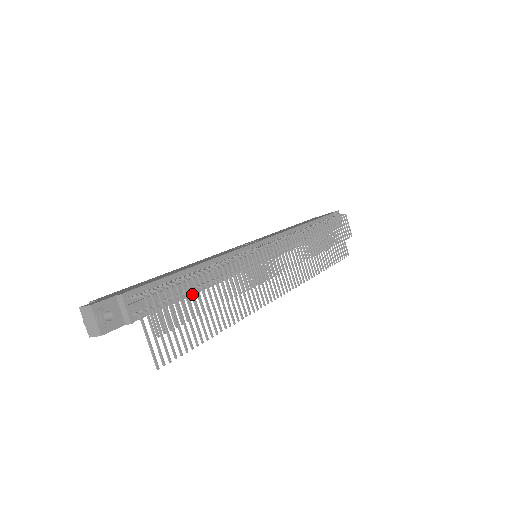
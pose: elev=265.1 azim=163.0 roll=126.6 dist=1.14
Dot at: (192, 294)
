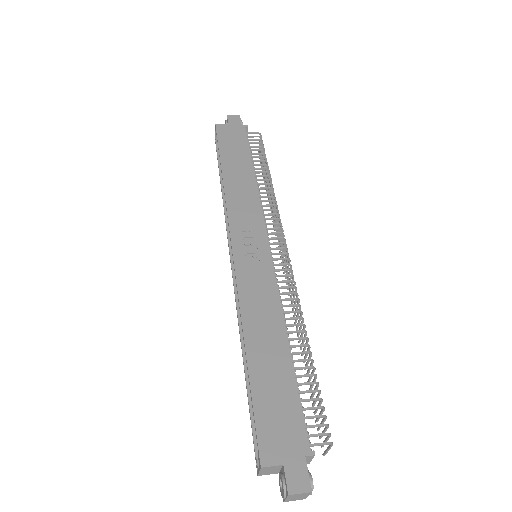
Dot at: occluded
